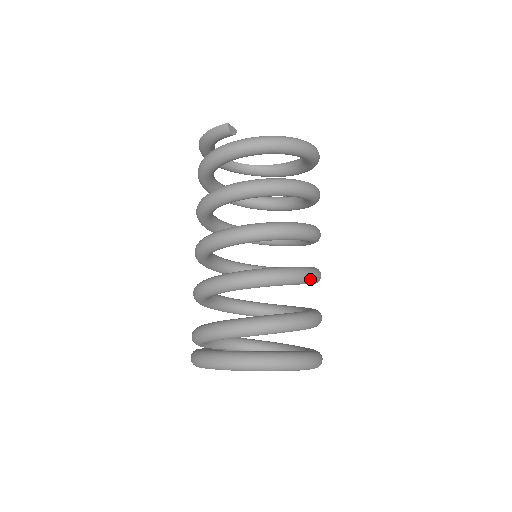
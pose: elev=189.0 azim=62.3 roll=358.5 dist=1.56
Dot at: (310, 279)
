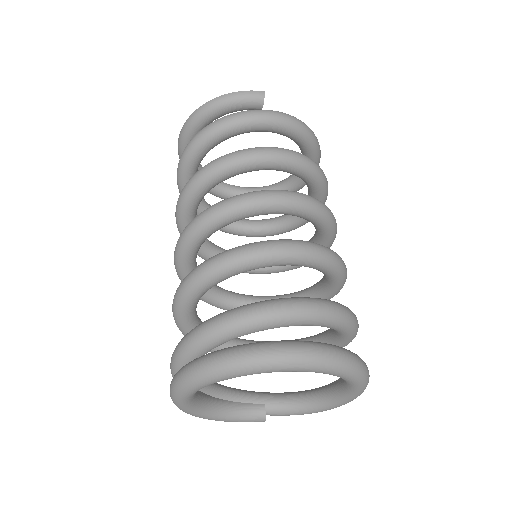
Dot at: occluded
